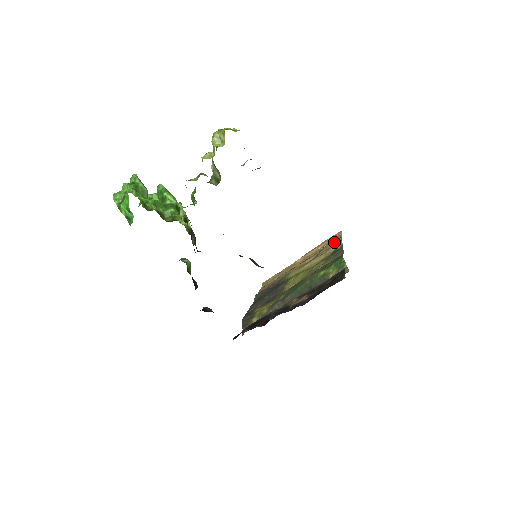
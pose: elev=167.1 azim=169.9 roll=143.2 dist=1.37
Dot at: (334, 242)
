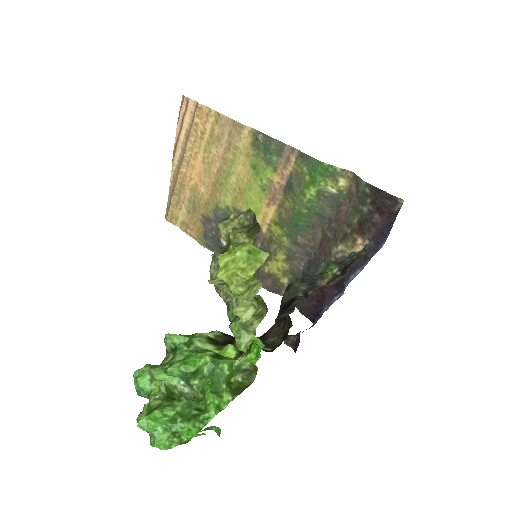
Dot at: (221, 127)
